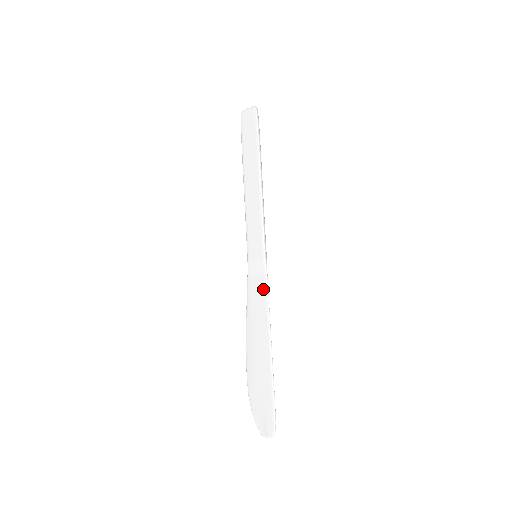
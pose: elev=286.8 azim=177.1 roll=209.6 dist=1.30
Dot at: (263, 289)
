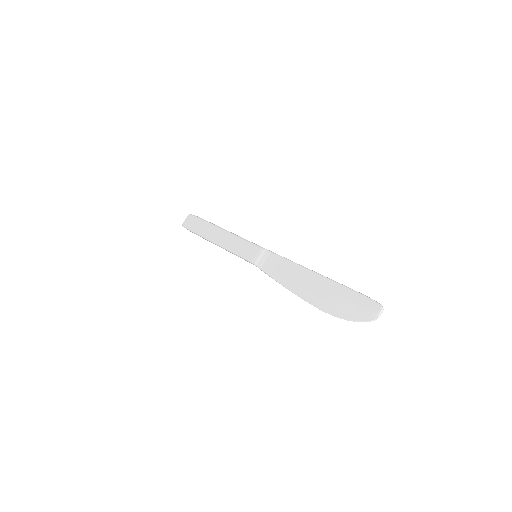
Dot at: (278, 260)
